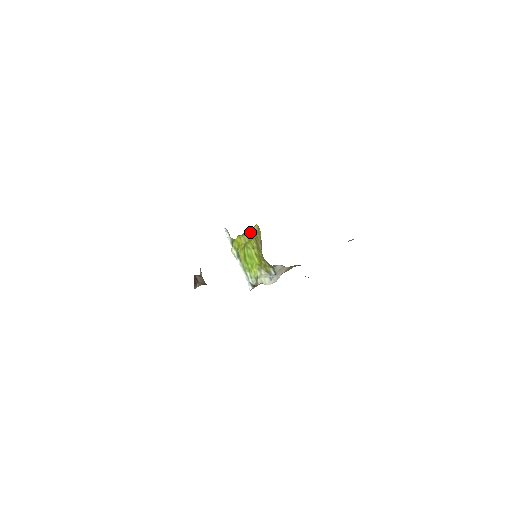
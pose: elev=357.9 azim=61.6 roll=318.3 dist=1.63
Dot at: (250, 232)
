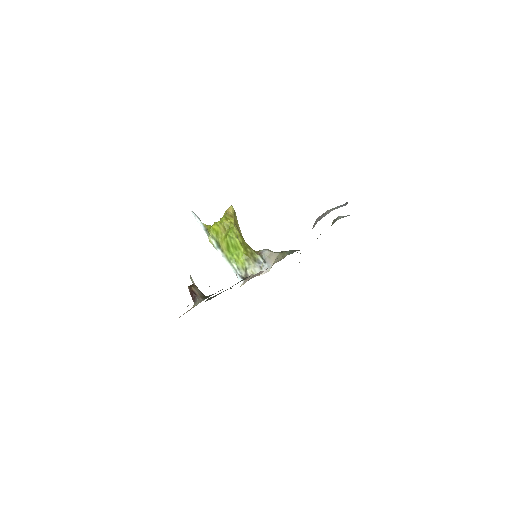
Dot at: (228, 217)
